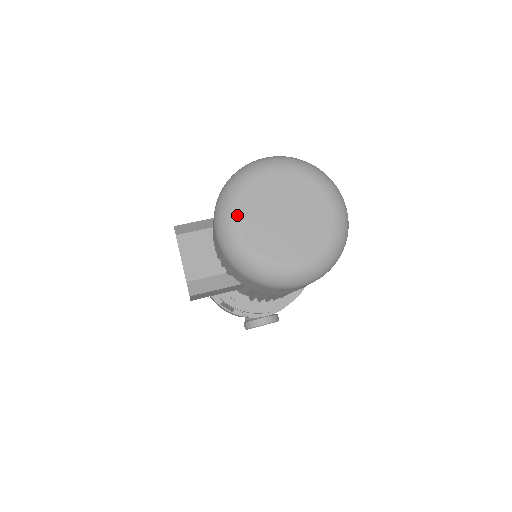
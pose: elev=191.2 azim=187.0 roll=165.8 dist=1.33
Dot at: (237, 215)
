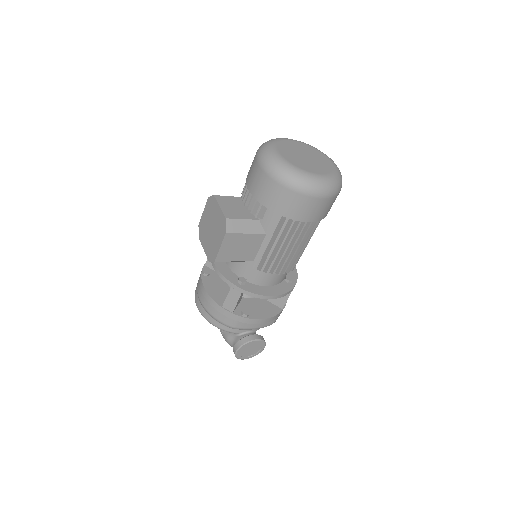
Dot at: (276, 149)
